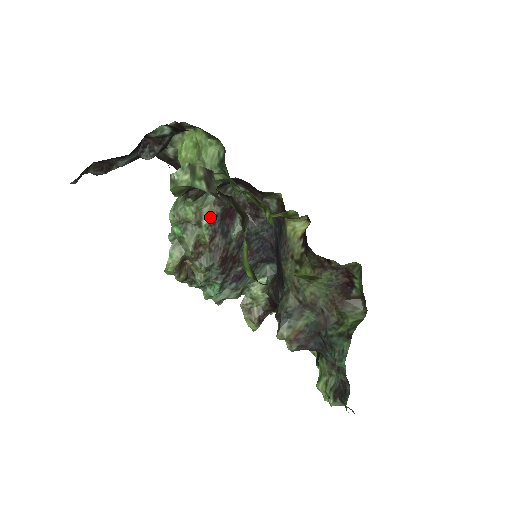
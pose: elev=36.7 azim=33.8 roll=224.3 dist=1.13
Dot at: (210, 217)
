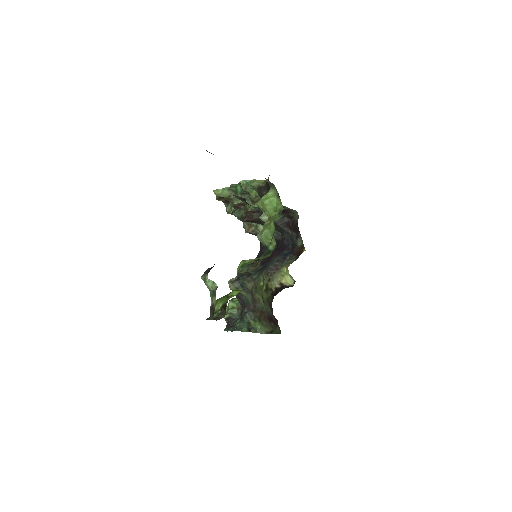
Dot at: occluded
